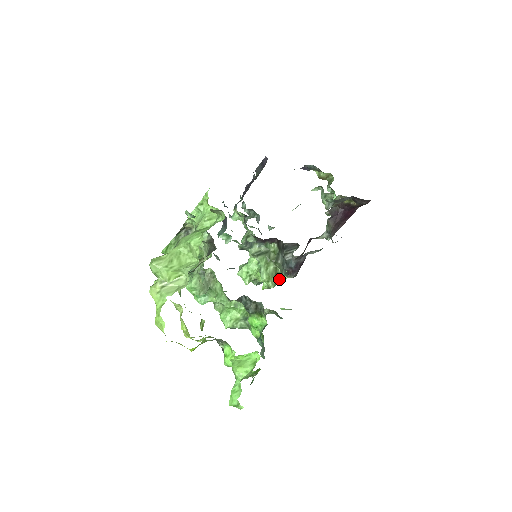
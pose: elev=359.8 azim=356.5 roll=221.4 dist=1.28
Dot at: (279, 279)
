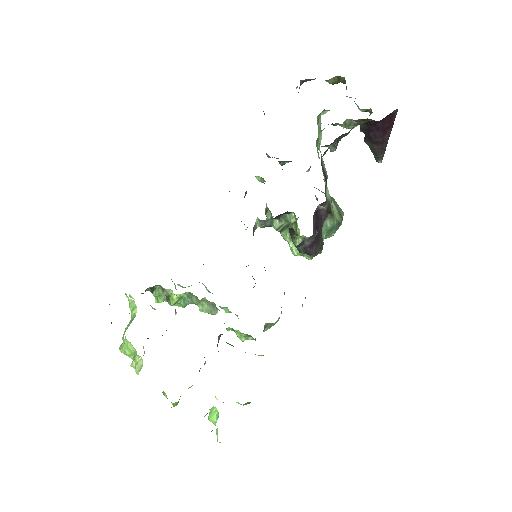
Dot at: occluded
